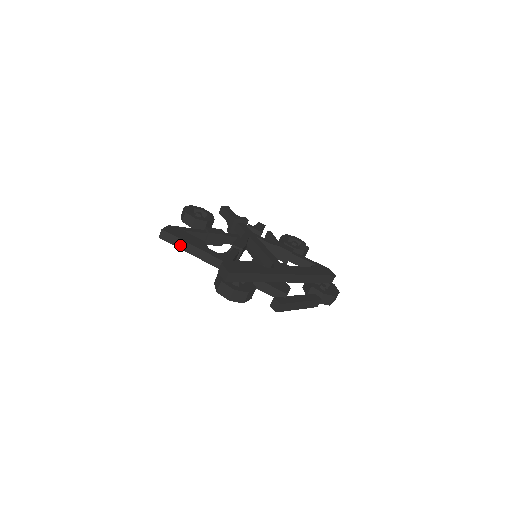
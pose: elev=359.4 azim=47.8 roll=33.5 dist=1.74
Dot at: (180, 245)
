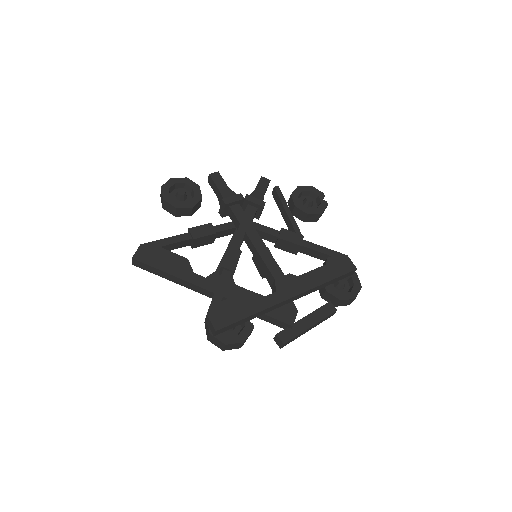
Dot at: (158, 273)
